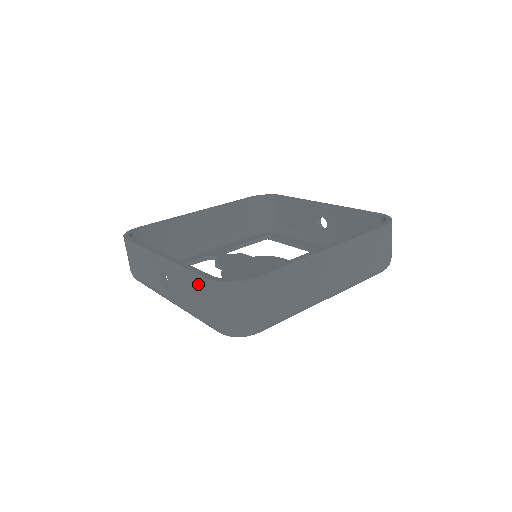
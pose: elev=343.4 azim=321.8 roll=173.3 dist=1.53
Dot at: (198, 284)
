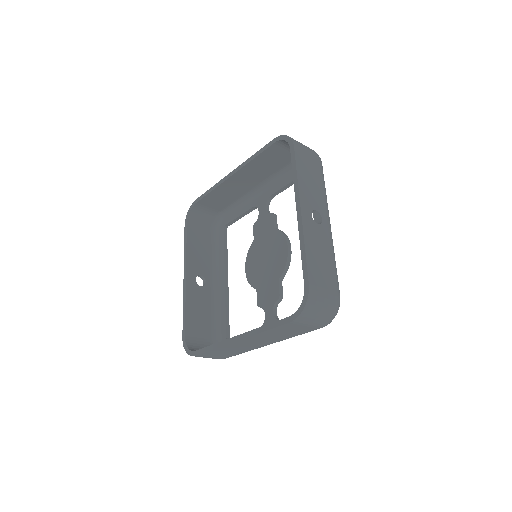
Dot at: occluded
